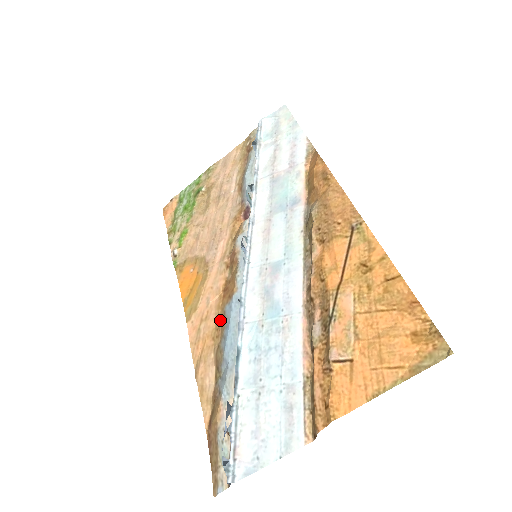
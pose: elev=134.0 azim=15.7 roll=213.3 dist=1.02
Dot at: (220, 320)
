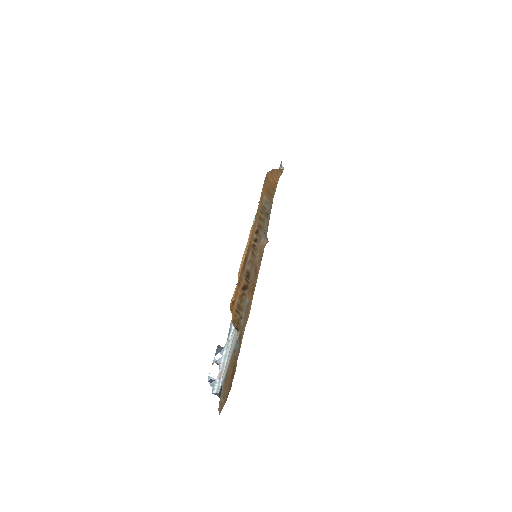
Dot at: (248, 311)
